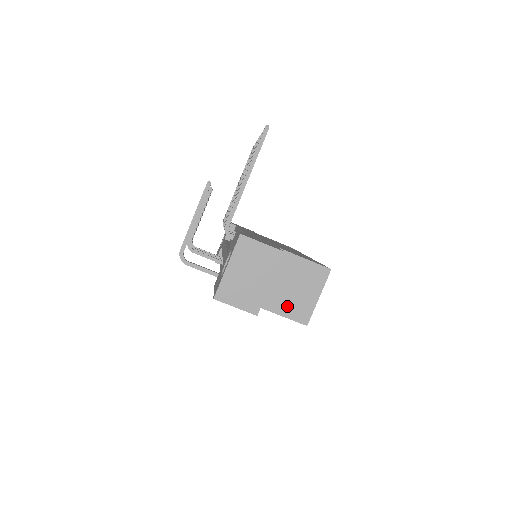
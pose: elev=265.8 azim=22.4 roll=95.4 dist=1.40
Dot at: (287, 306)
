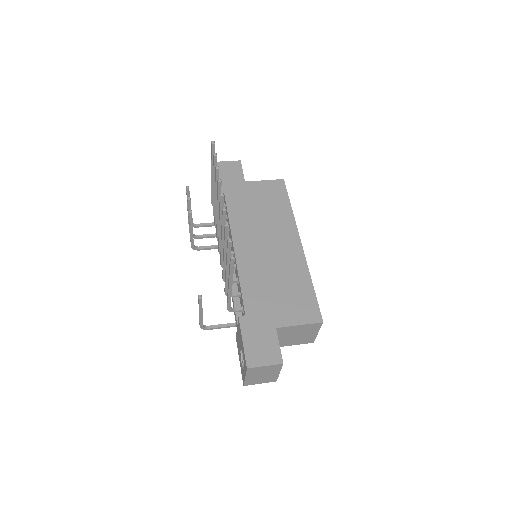
Dot at: (295, 342)
